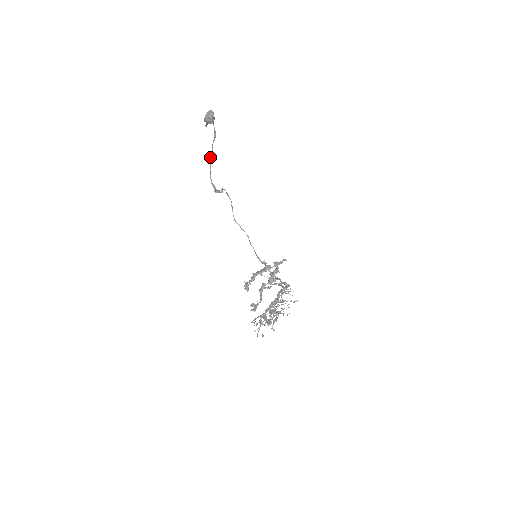
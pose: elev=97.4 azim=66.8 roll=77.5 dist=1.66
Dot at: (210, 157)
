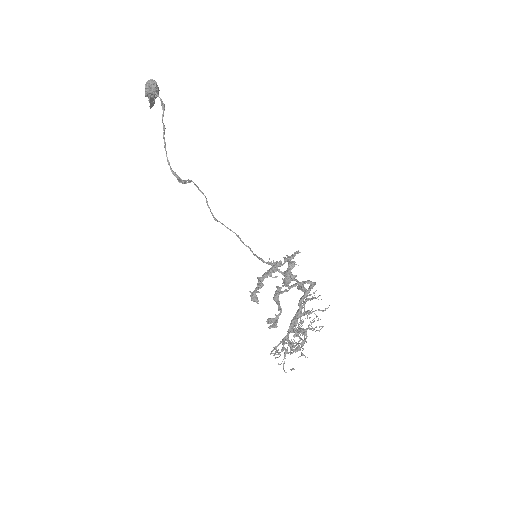
Dot at: occluded
